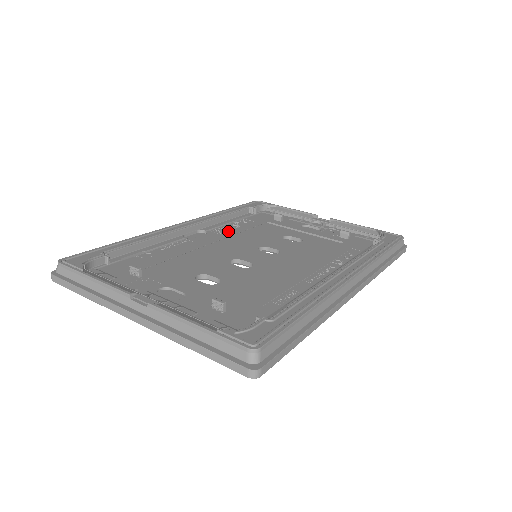
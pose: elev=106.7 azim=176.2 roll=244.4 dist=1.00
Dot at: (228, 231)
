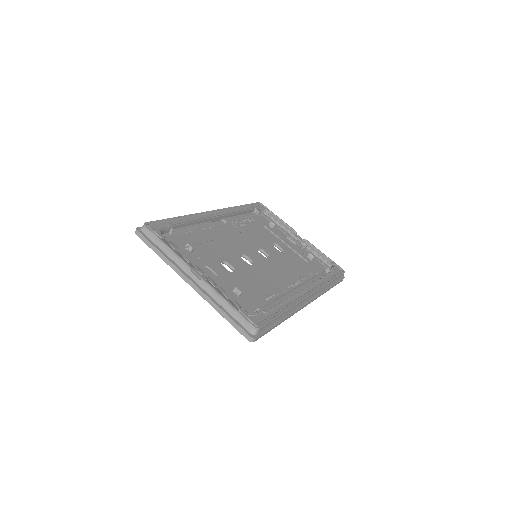
Dot at: (240, 227)
